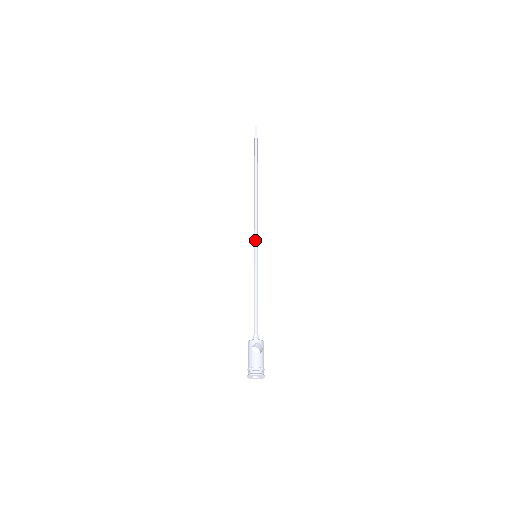
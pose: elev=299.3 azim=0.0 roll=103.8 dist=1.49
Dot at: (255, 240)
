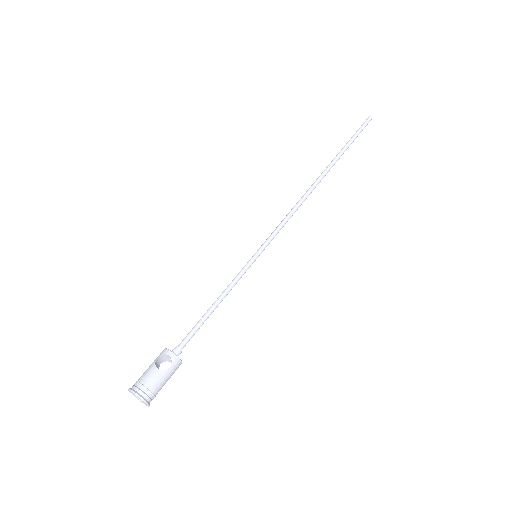
Dot at: (268, 237)
